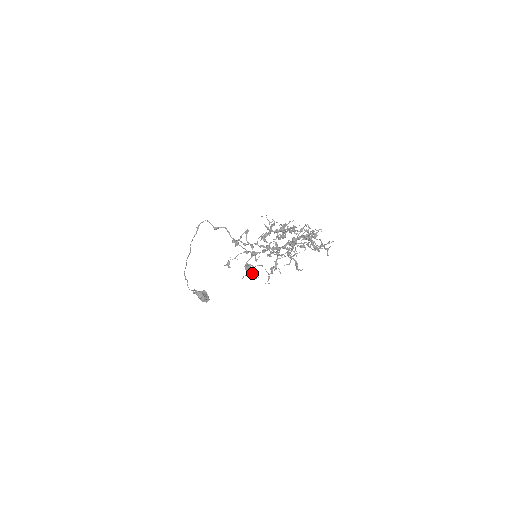
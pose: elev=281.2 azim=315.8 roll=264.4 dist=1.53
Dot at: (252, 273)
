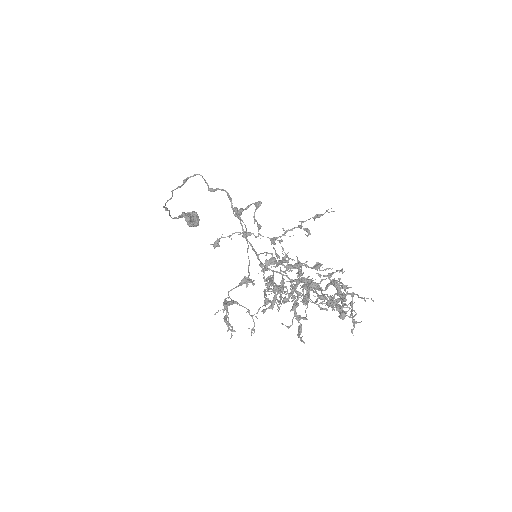
Dot at: (227, 326)
